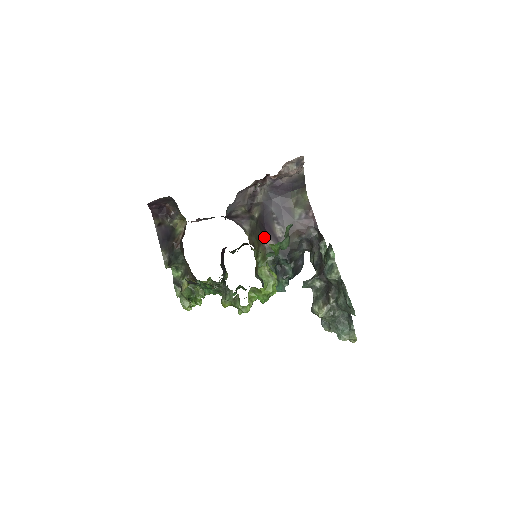
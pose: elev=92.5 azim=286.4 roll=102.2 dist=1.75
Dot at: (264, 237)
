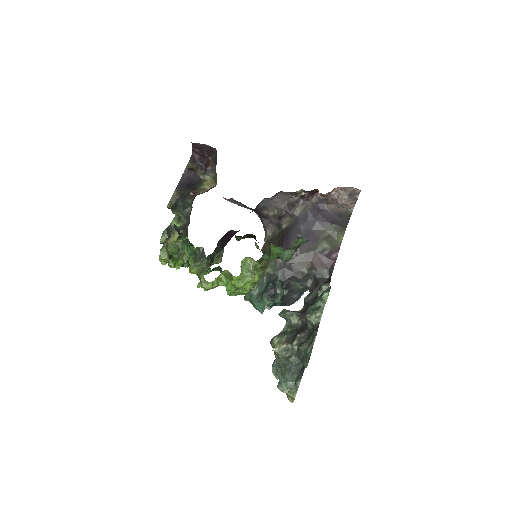
Dot at: occluded
